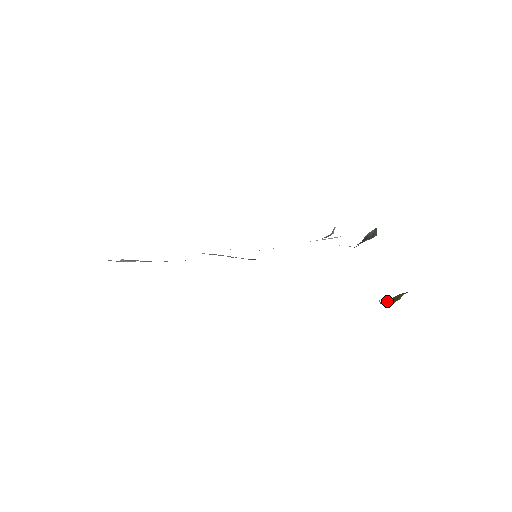
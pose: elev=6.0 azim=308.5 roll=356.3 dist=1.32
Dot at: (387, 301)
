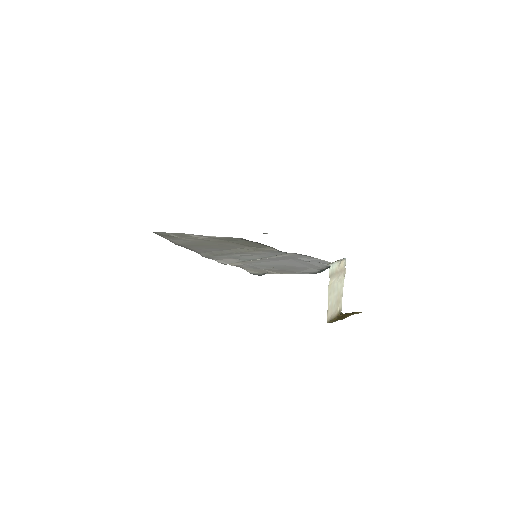
Dot at: (342, 315)
